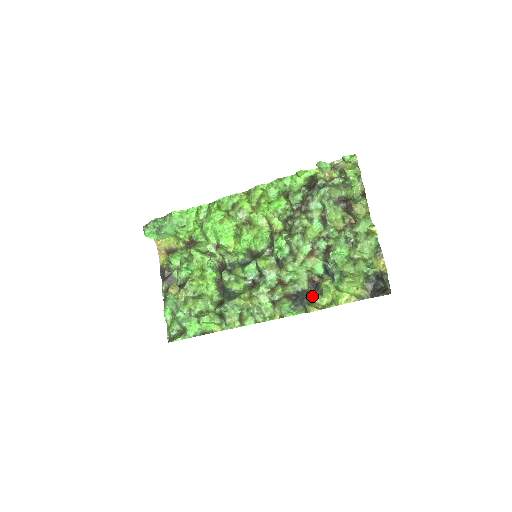
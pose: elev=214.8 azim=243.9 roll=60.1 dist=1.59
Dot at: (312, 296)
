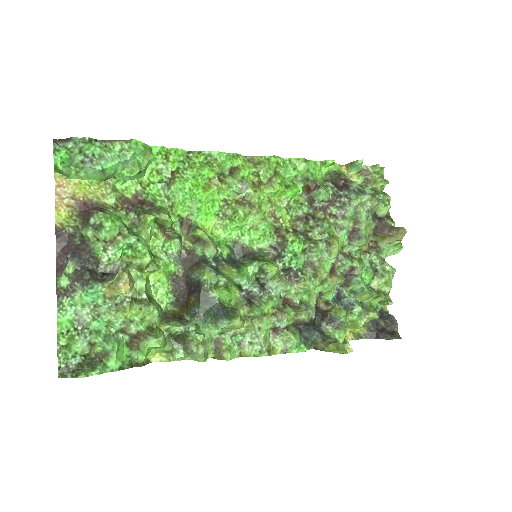
Dot at: (319, 327)
